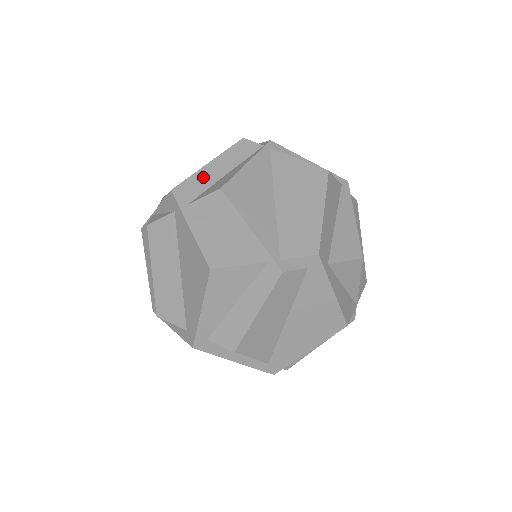
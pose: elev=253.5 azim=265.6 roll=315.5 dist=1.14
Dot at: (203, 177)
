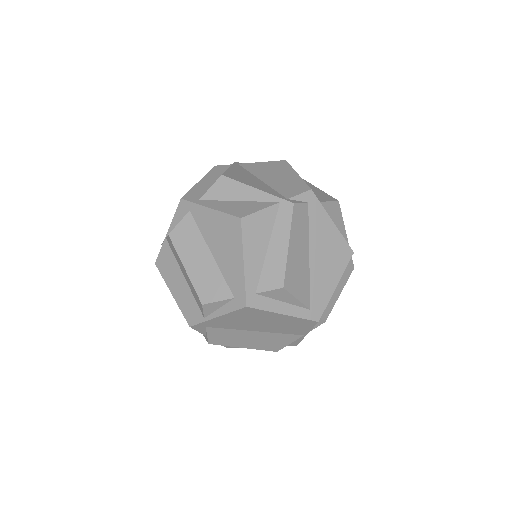
Dot at: (200, 187)
